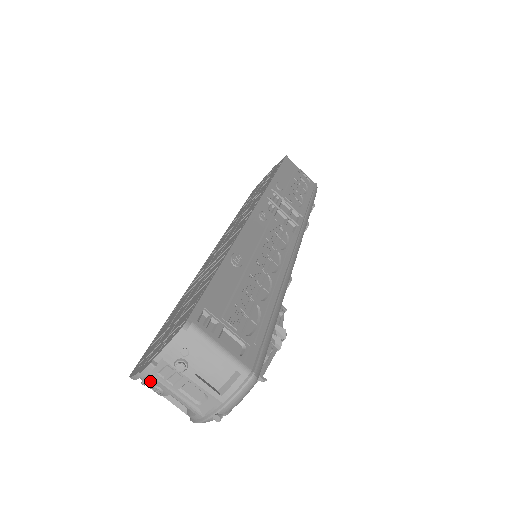
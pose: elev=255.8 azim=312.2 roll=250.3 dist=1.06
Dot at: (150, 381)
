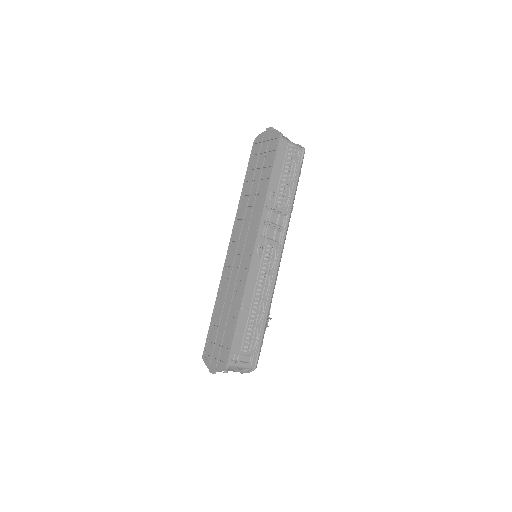
Dot at: occluded
